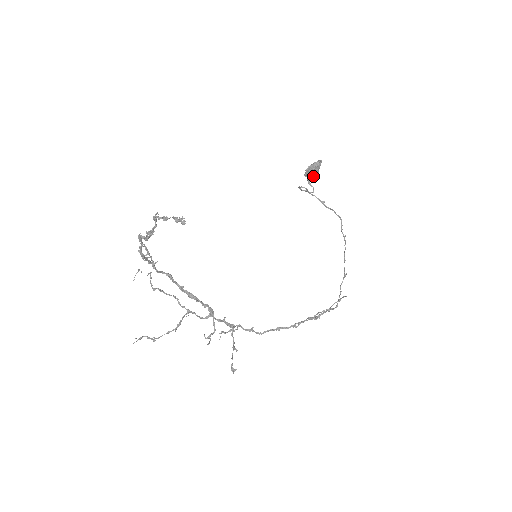
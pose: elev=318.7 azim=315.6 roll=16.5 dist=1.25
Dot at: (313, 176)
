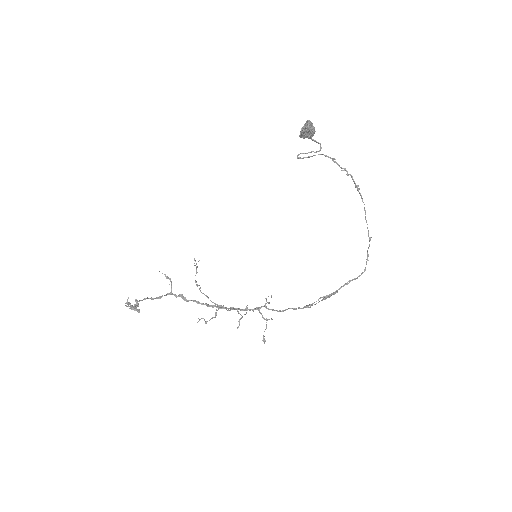
Dot at: (311, 136)
